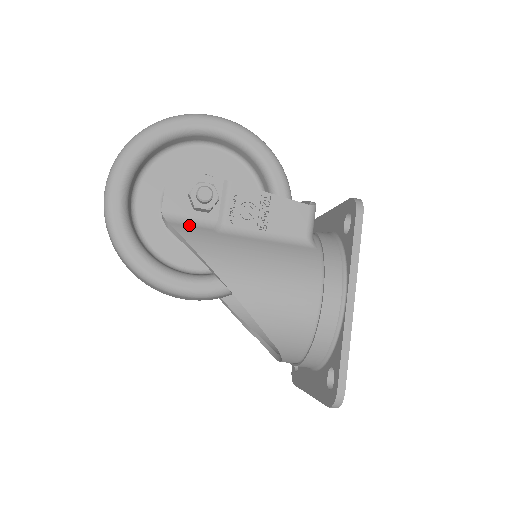
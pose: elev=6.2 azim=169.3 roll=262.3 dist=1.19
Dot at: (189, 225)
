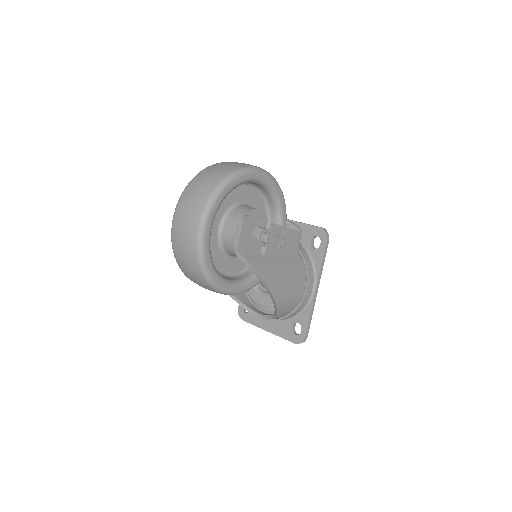
Dot at: (251, 255)
